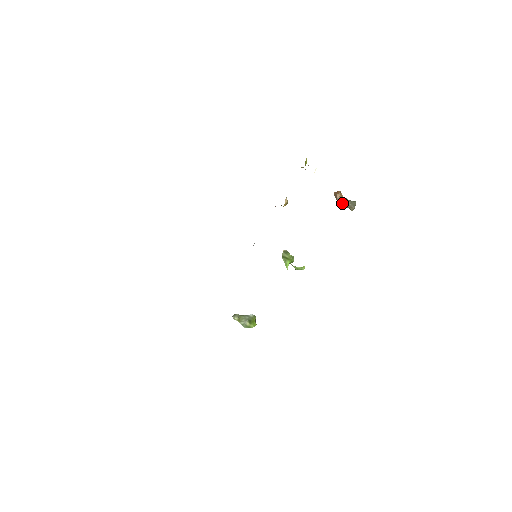
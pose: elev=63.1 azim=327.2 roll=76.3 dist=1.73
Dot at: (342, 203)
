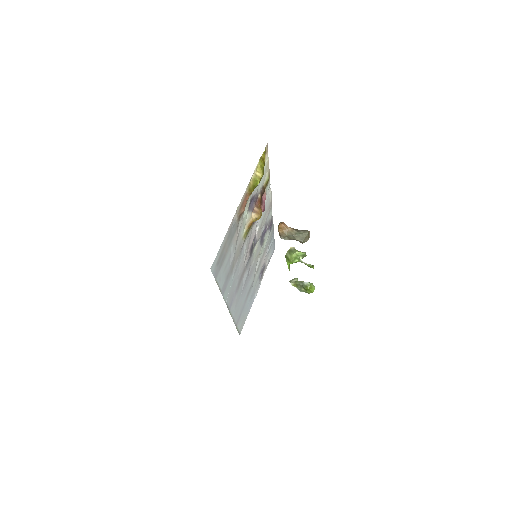
Dot at: (285, 237)
